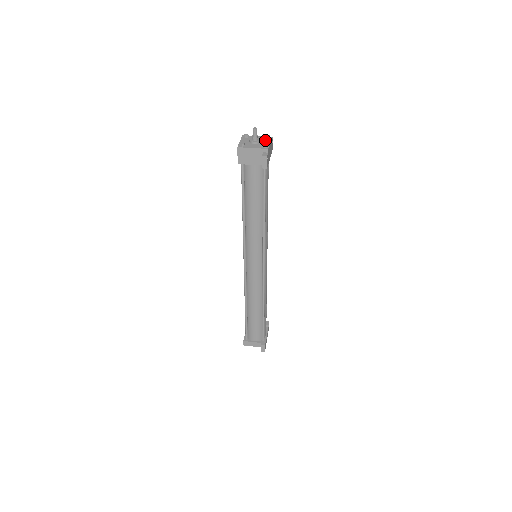
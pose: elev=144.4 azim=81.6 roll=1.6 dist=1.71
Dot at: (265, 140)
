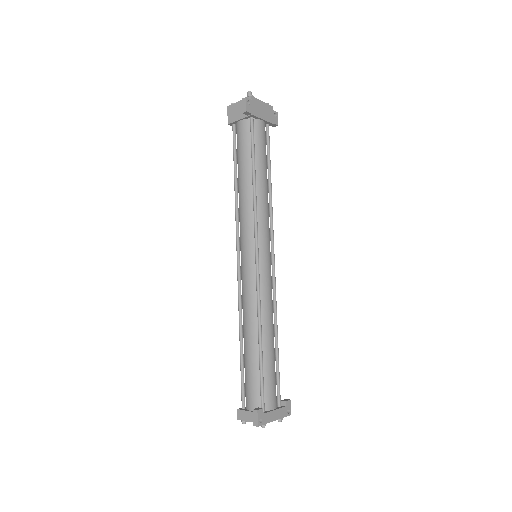
Dot at: occluded
